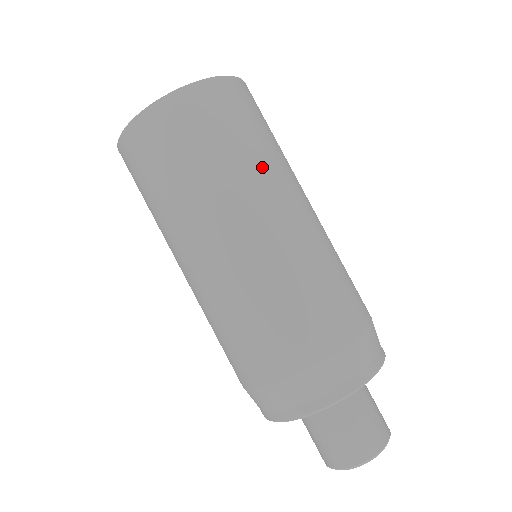
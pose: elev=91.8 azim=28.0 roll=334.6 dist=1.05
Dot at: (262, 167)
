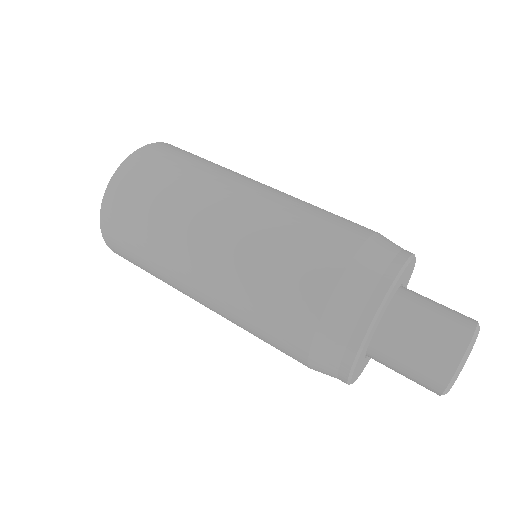
Dot at: (190, 192)
